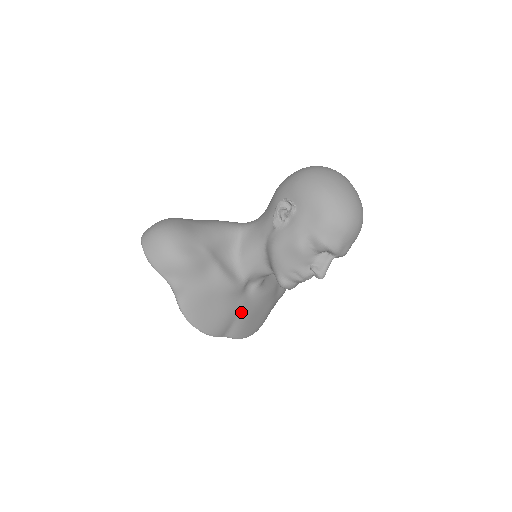
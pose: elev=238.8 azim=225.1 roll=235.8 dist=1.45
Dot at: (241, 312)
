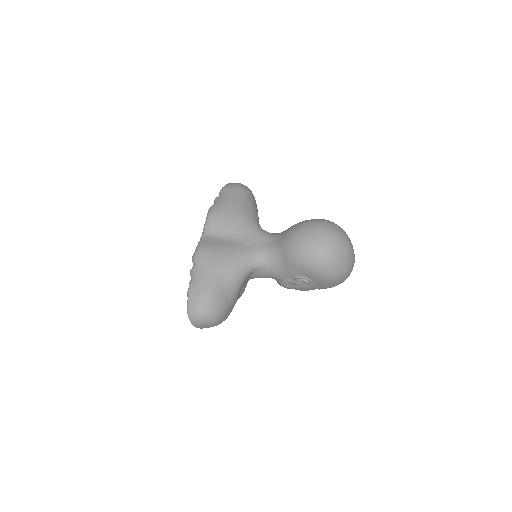
Dot at: occluded
